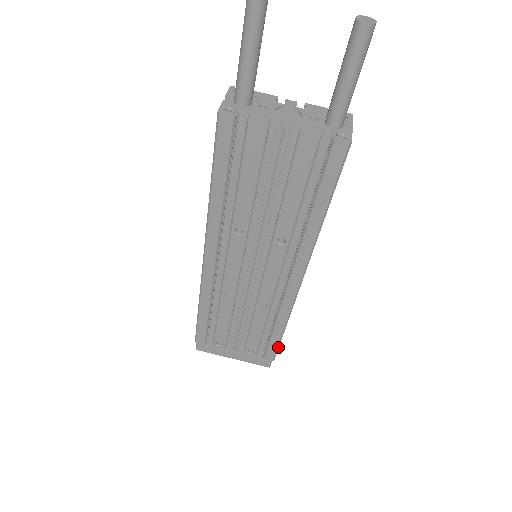
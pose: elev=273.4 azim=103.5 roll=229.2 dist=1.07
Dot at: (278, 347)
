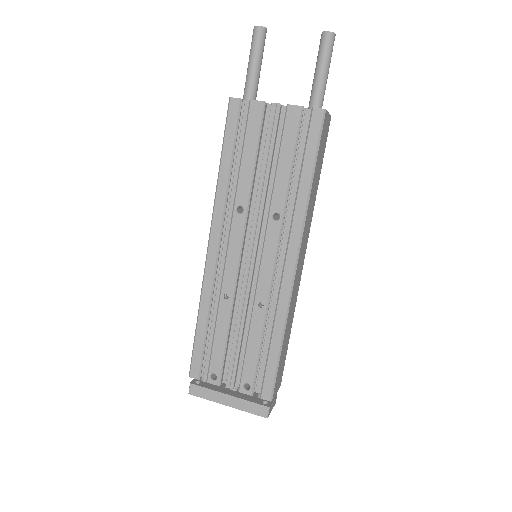
Dot at: (276, 376)
